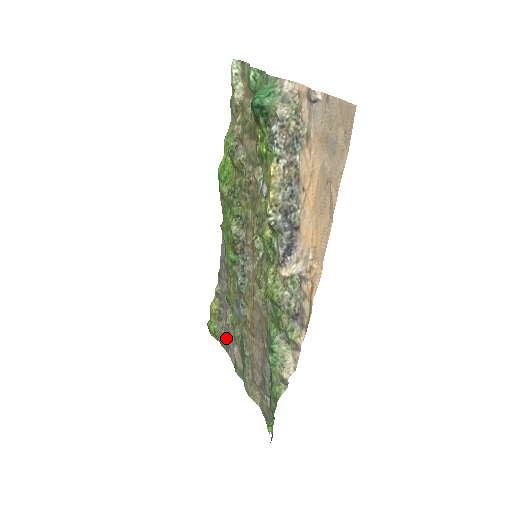
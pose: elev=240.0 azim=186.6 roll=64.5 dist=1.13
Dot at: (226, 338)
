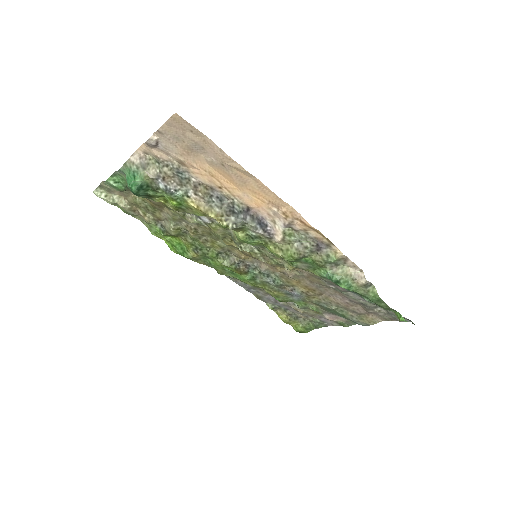
Dot at: (314, 321)
